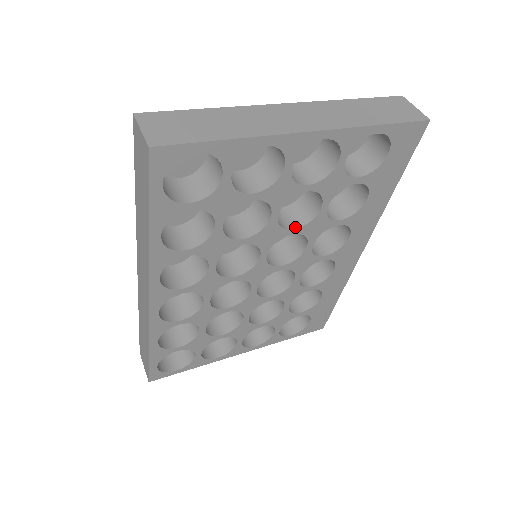
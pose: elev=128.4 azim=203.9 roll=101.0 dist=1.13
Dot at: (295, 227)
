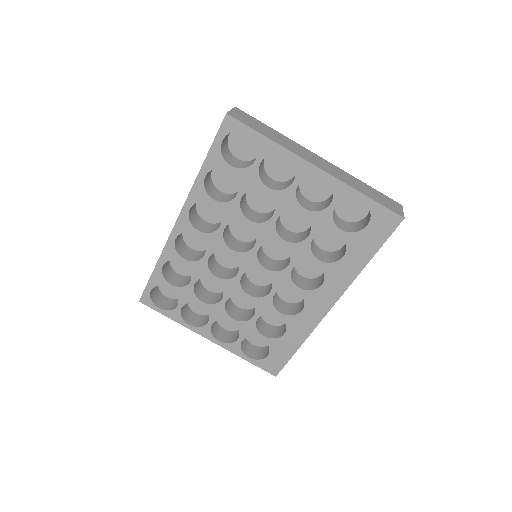
Dot at: (286, 240)
